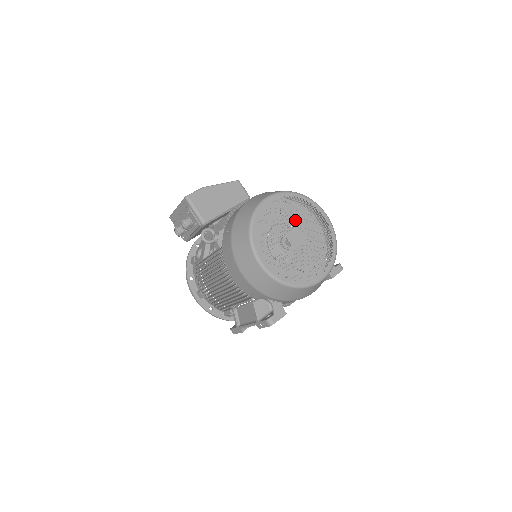
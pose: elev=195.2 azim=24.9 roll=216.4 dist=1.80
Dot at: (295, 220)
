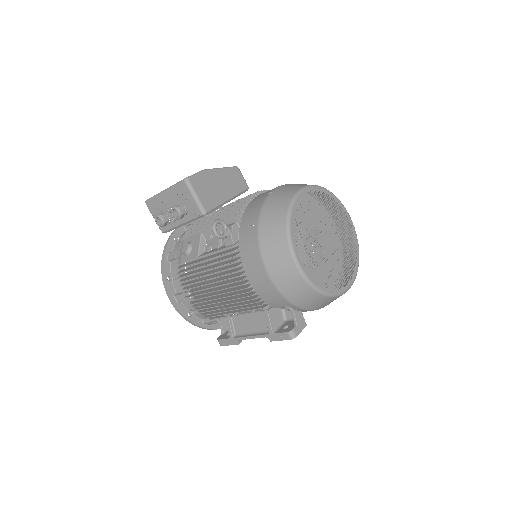
Dot at: (315, 219)
